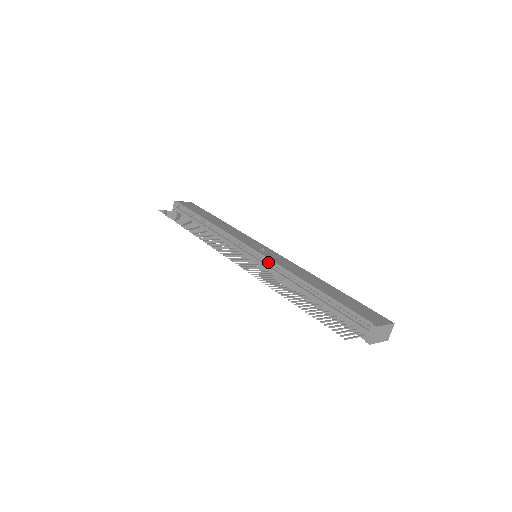
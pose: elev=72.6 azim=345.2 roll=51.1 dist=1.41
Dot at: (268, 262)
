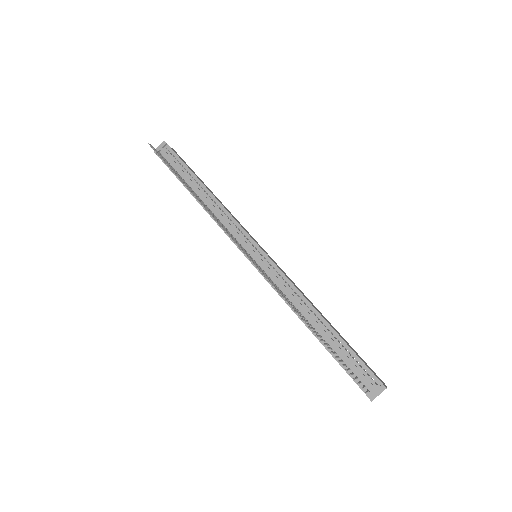
Dot at: (276, 271)
